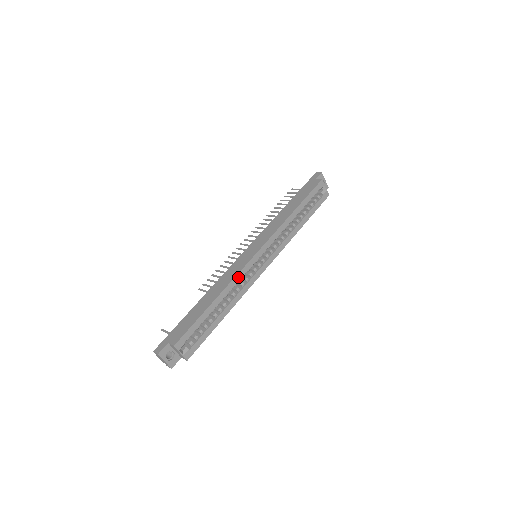
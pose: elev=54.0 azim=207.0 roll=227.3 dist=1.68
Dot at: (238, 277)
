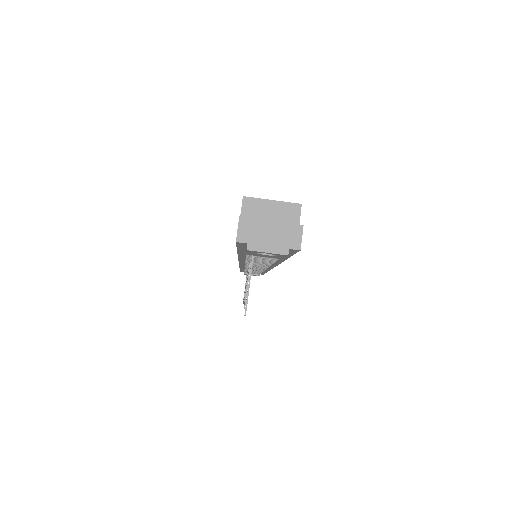
Dot at: occluded
